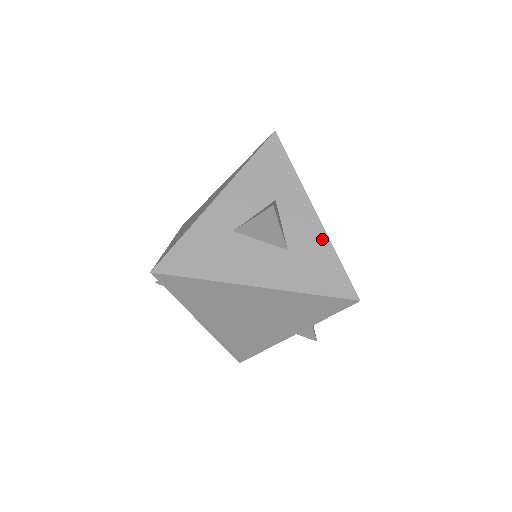
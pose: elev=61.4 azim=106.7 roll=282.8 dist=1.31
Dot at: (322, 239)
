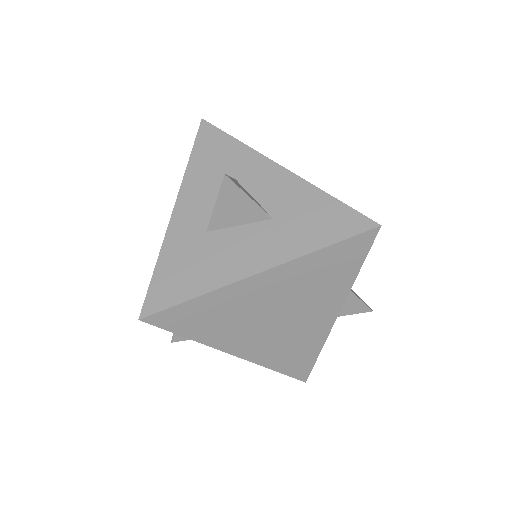
Dot at: (304, 188)
